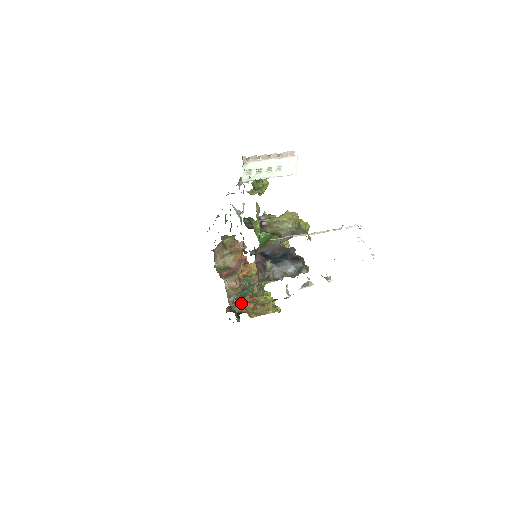
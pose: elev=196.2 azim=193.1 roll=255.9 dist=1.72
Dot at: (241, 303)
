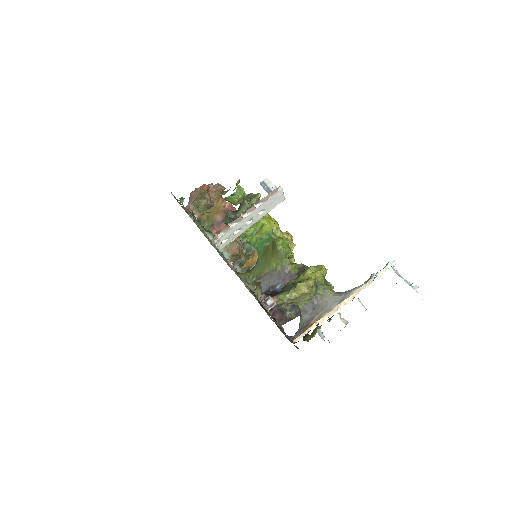
Dot at: occluded
